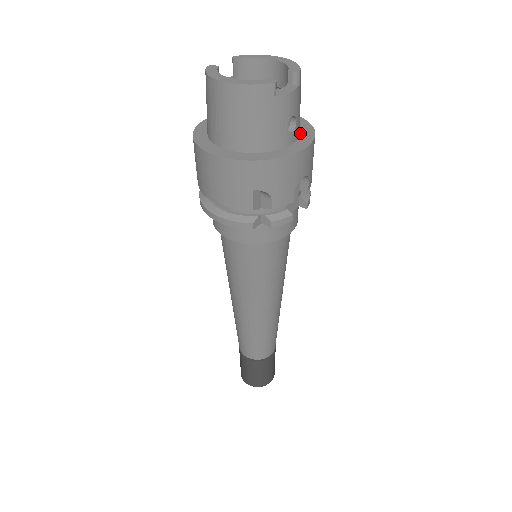
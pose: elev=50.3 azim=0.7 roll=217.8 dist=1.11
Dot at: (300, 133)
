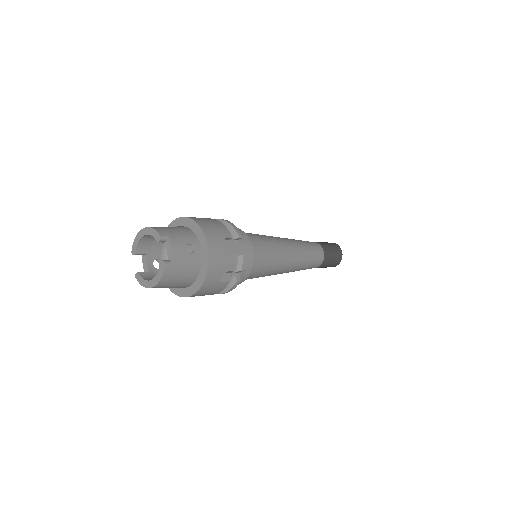
Dot at: (195, 234)
